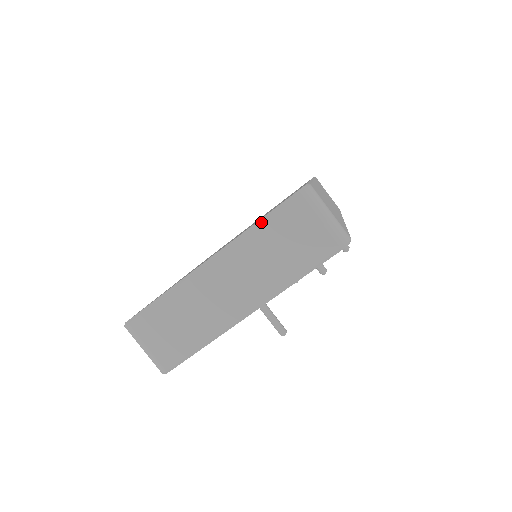
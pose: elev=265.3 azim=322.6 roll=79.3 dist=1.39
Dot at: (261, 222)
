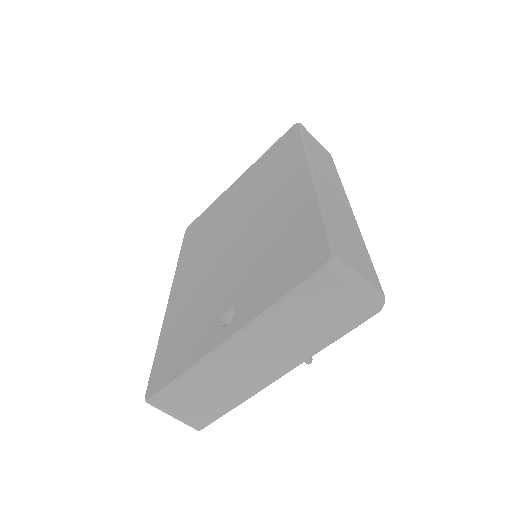
Dot at: (283, 302)
